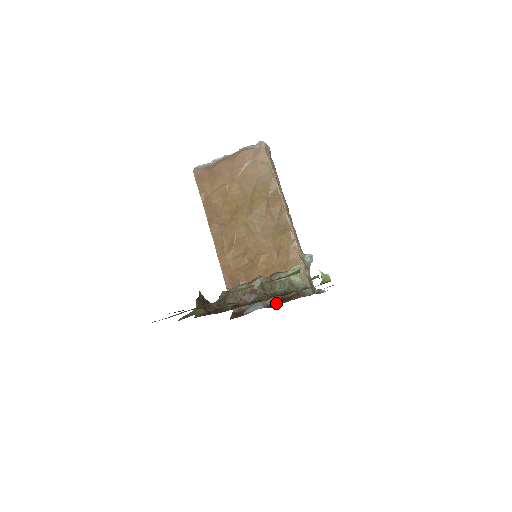
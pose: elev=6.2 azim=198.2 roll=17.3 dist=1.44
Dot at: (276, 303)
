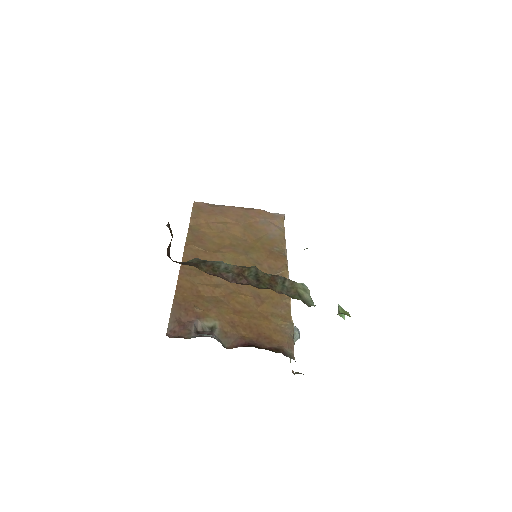
Dot at: (240, 346)
